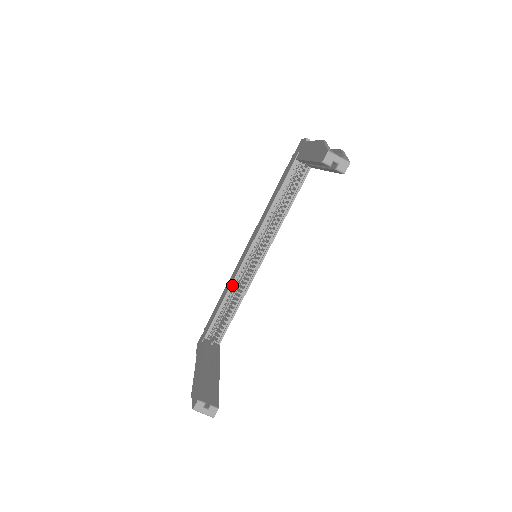
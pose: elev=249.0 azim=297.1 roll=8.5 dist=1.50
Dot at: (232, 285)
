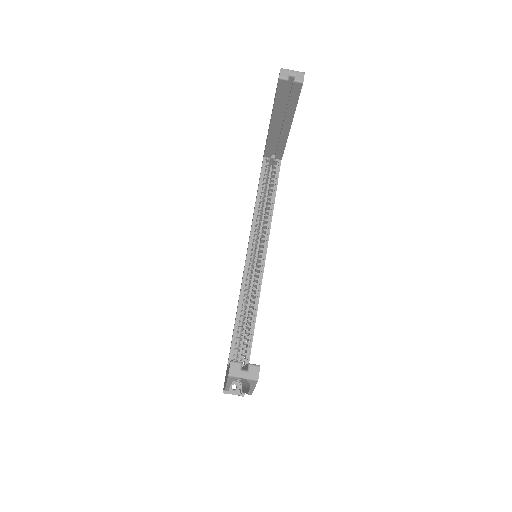
Dot at: (241, 297)
